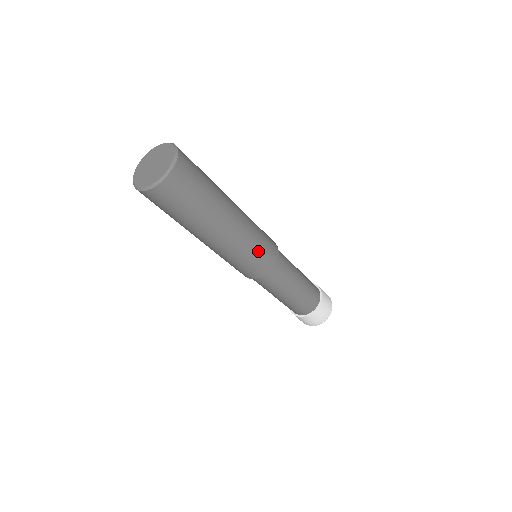
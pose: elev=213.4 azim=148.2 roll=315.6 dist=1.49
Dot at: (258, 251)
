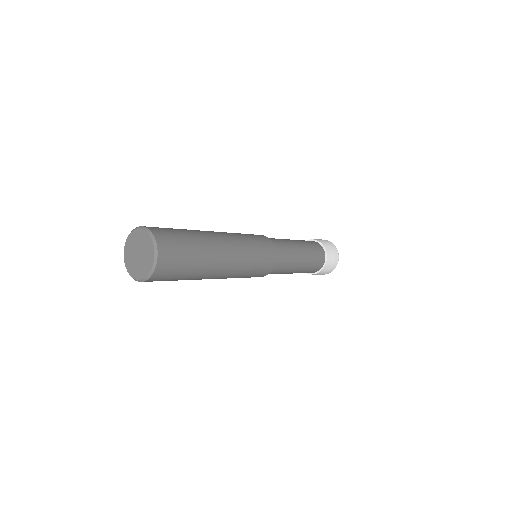
Dot at: (252, 272)
